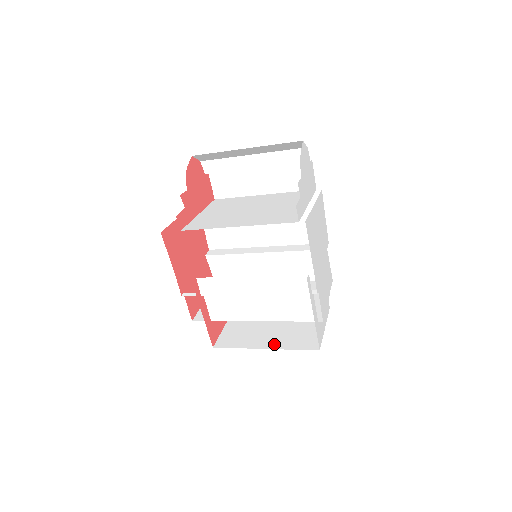
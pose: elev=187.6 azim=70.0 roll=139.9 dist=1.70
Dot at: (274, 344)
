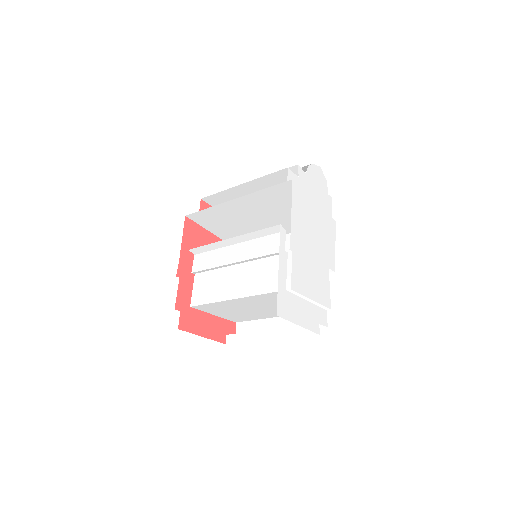
Dot at: occluded
